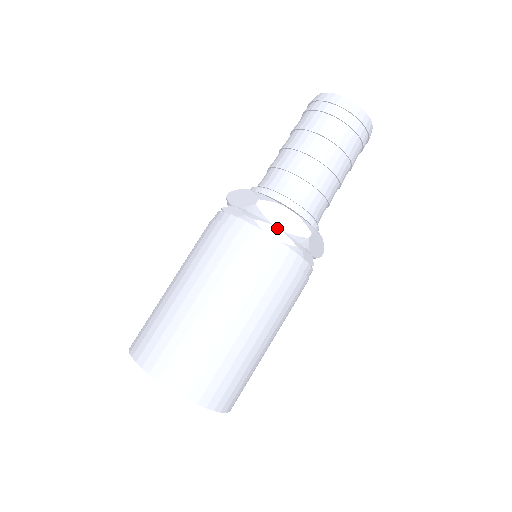
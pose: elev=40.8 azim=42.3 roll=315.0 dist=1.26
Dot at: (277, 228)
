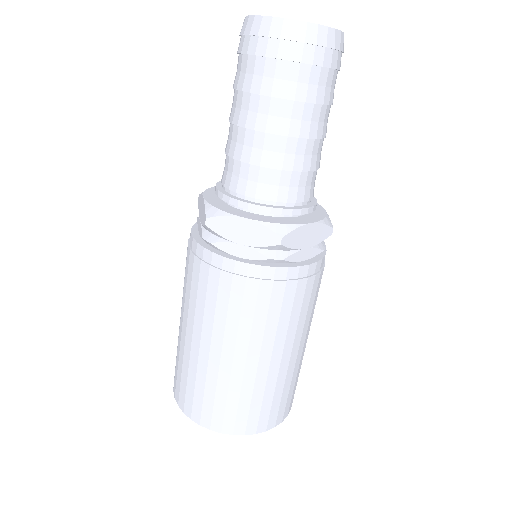
Dot at: (239, 245)
